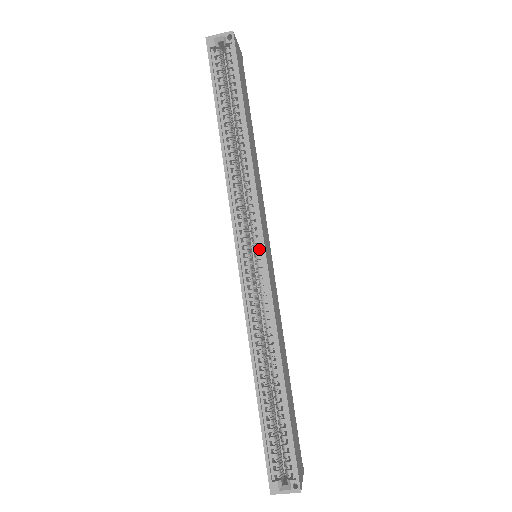
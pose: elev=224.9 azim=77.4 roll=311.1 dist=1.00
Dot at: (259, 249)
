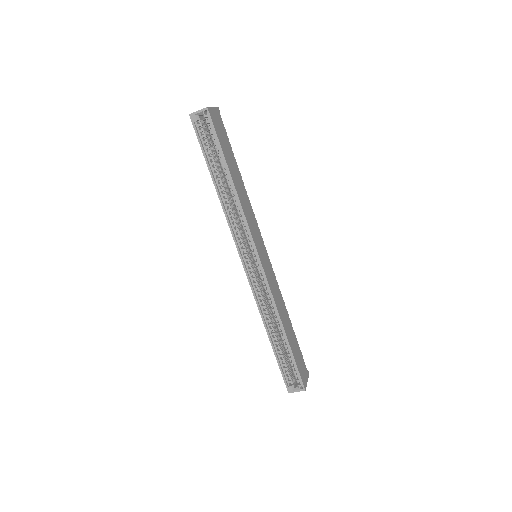
Dot at: (256, 257)
